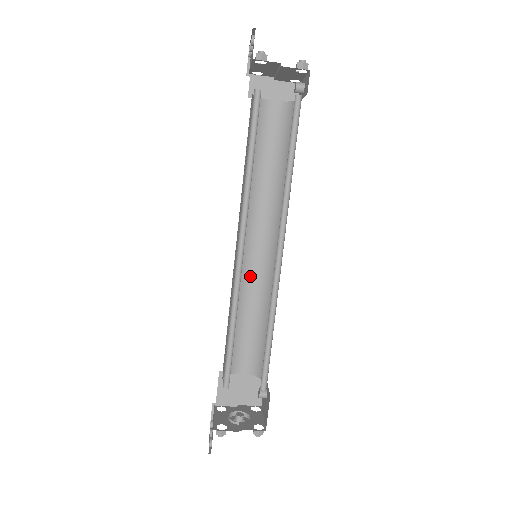
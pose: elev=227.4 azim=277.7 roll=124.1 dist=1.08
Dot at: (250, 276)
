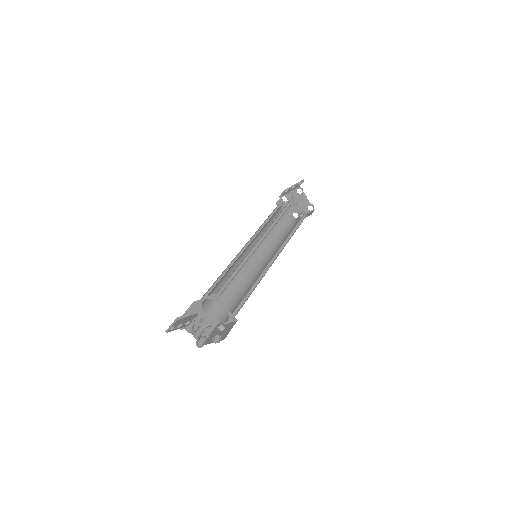
Dot at: occluded
